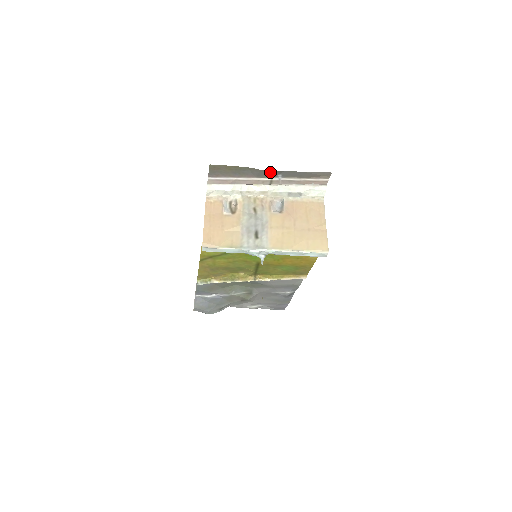
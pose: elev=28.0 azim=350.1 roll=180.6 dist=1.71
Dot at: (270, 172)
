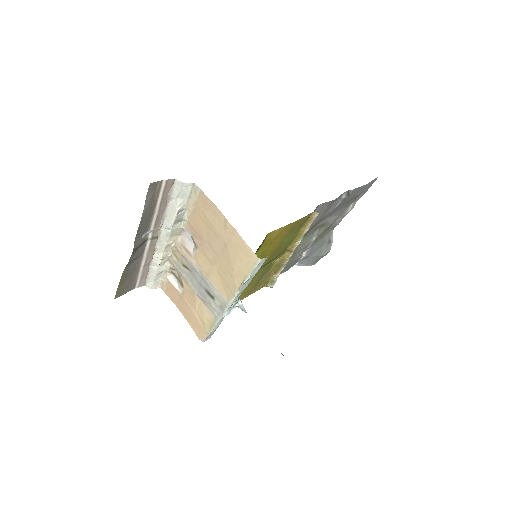
Dot at: (134, 251)
